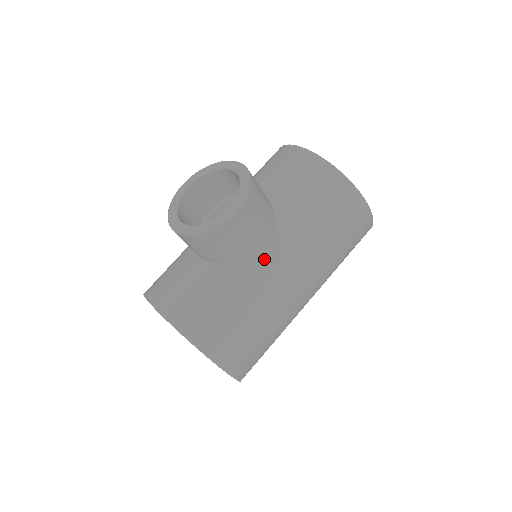
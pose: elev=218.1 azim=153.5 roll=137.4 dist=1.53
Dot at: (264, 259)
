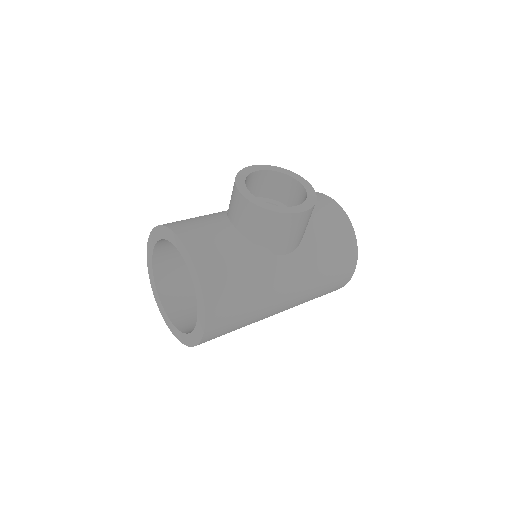
Dot at: (283, 260)
